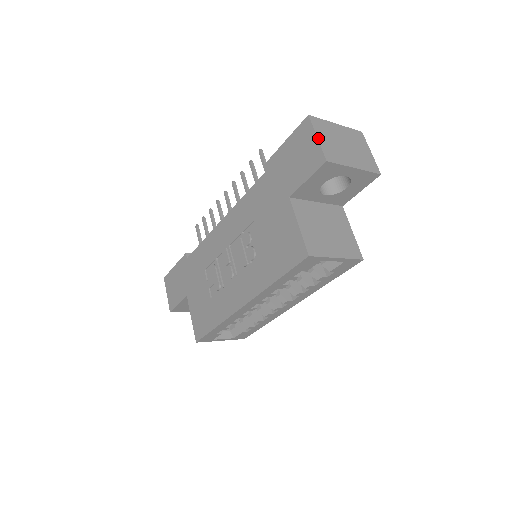
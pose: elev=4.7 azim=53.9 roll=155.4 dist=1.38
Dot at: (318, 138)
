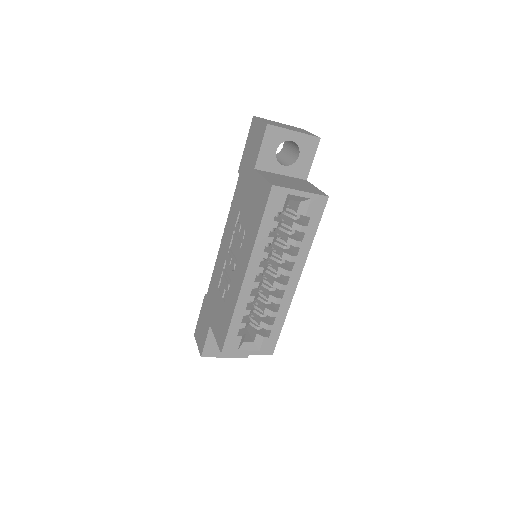
Dot at: (261, 120)
